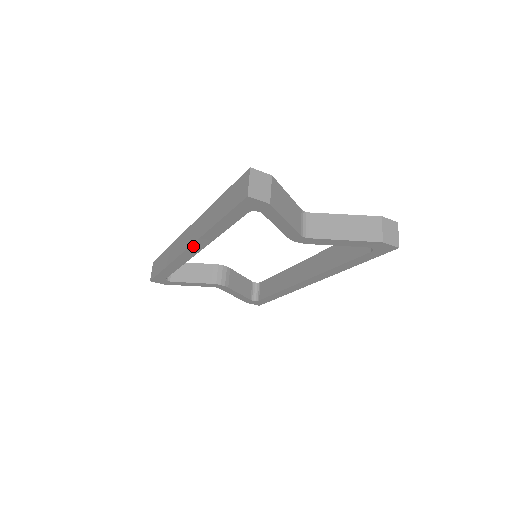
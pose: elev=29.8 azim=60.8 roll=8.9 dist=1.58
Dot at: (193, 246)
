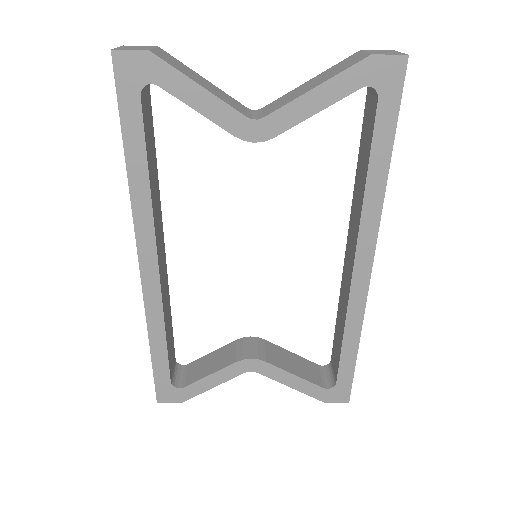
Dot at: (141, 251)
